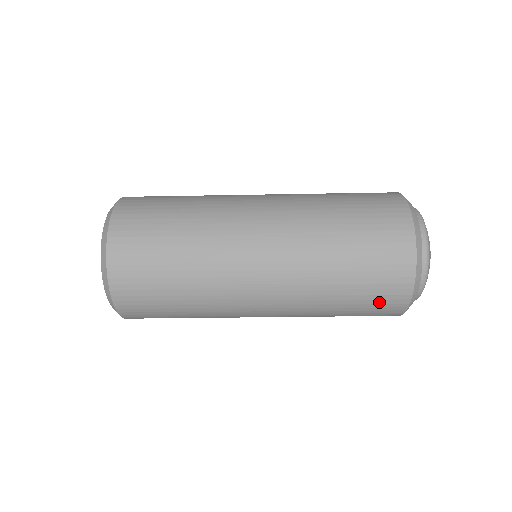
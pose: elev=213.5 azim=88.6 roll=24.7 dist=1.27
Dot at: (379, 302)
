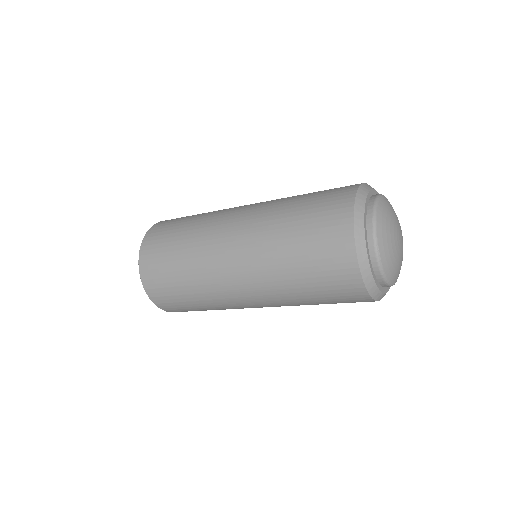
Dot at: occluded
